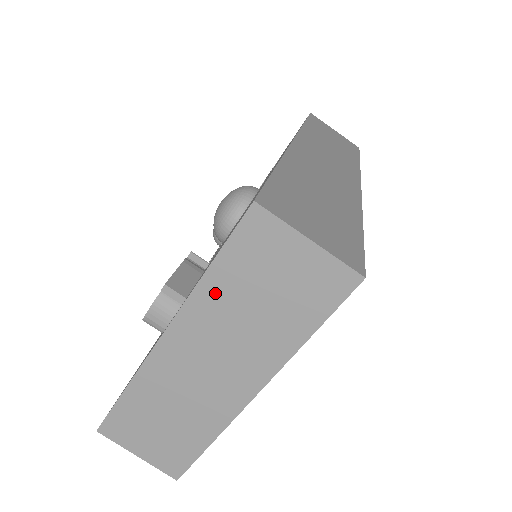
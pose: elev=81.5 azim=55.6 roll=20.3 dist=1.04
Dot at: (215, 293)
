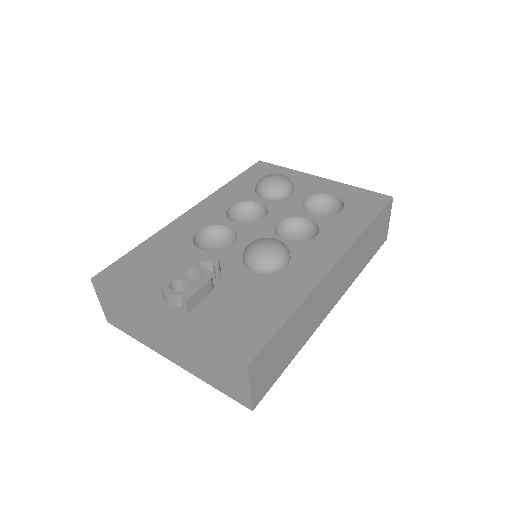
Dot at: (198, 346)
